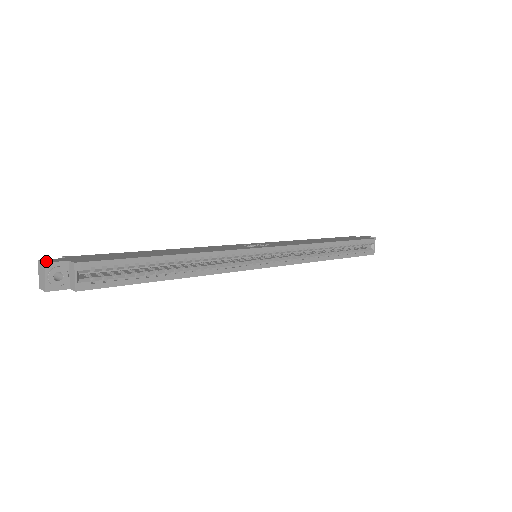
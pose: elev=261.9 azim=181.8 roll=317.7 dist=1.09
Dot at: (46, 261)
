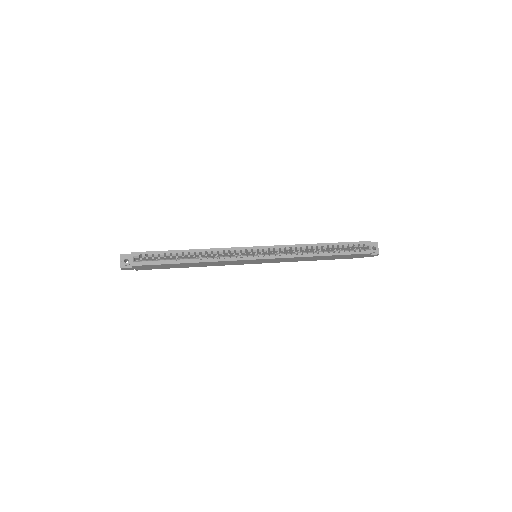
Dot at: (122, 255)
